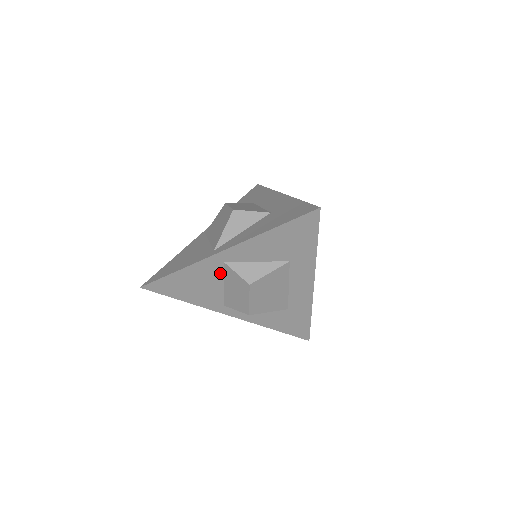
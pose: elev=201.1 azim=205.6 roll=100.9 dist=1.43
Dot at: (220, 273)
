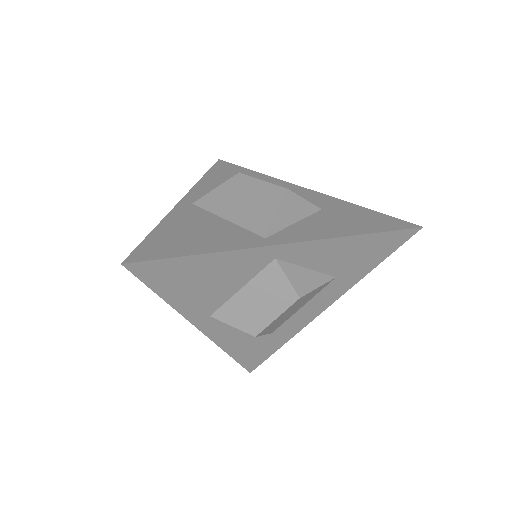
Dot at: (254, 272)
